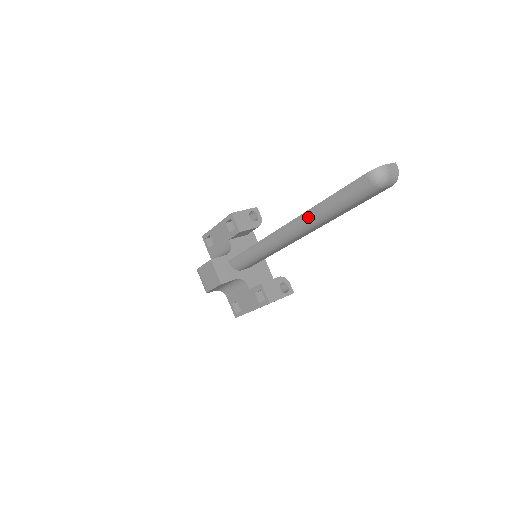
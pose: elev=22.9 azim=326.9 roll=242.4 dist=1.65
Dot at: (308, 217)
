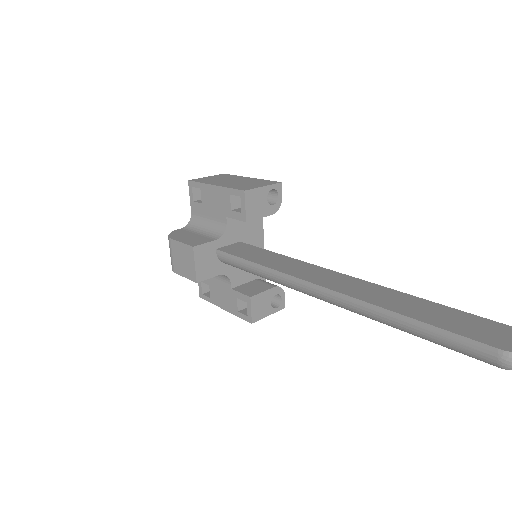
Dot at: (363, 309)
